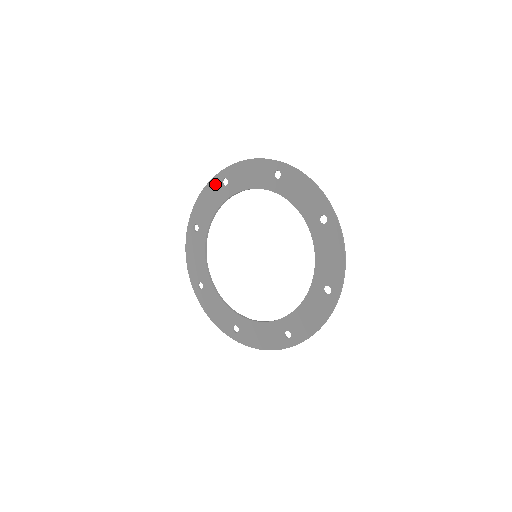
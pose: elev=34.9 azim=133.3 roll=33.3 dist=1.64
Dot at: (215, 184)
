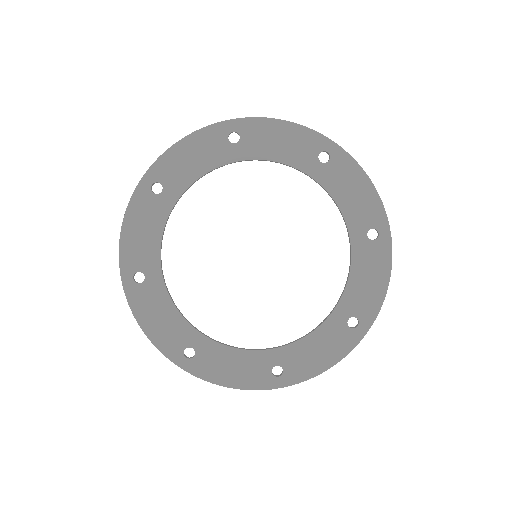
Dot at: (142, 199)
